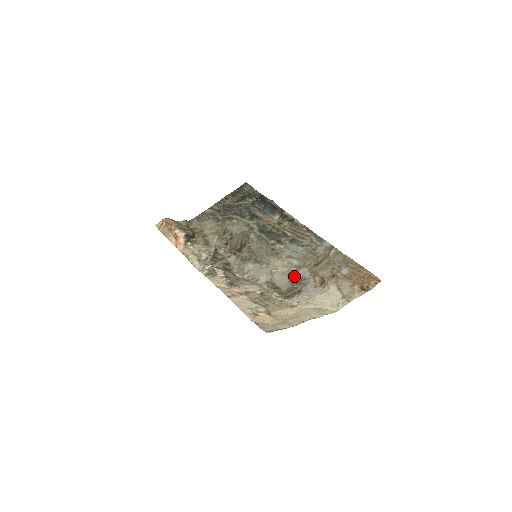
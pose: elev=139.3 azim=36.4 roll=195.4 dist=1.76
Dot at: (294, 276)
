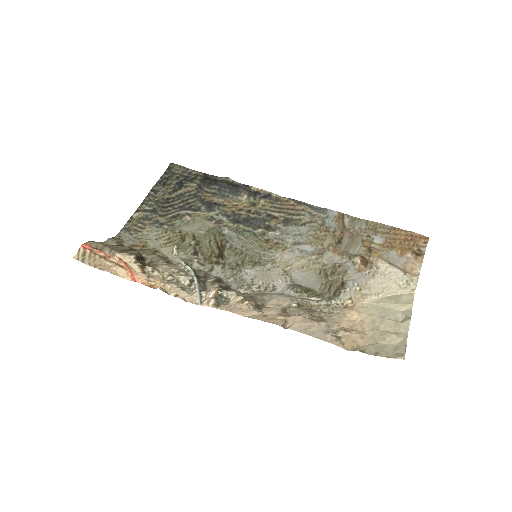
Dot at: (320, 266)
